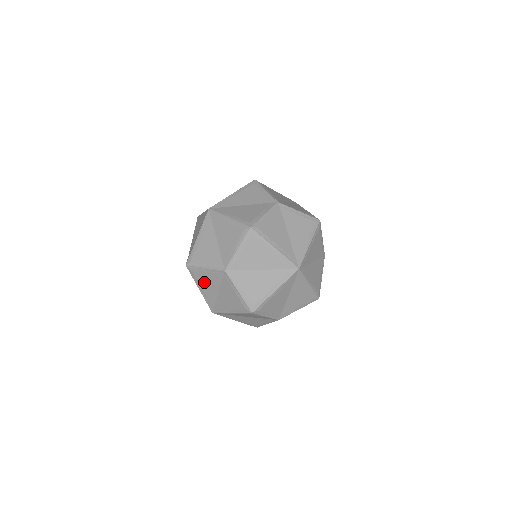
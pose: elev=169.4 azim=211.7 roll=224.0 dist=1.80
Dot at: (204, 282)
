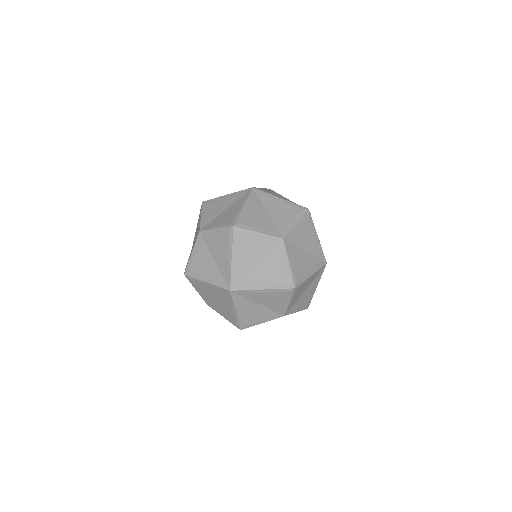
Dot at: (246, 249)
